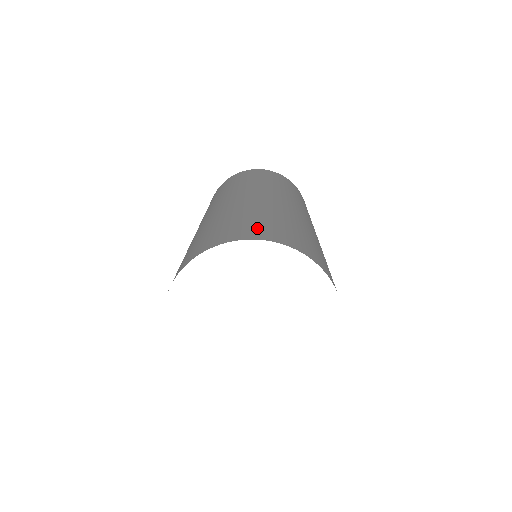
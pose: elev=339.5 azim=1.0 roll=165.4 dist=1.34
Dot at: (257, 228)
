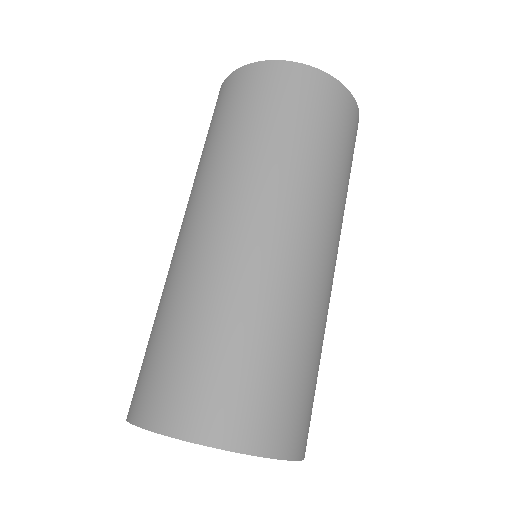
Dot at: (304, 420)
